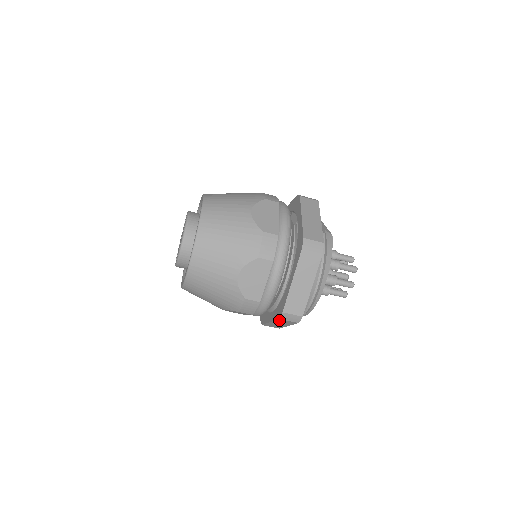
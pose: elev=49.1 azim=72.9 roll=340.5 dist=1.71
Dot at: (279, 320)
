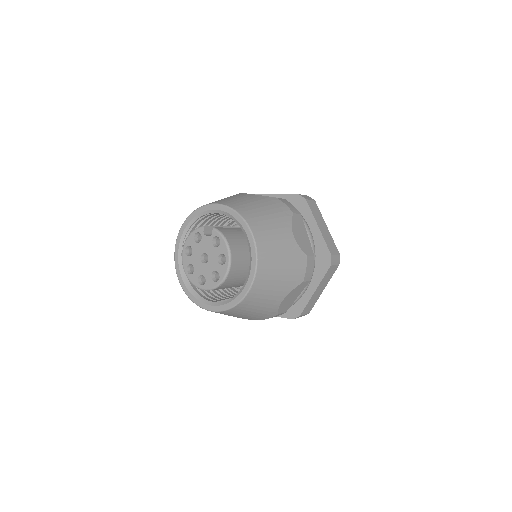
Dot at: occluded
